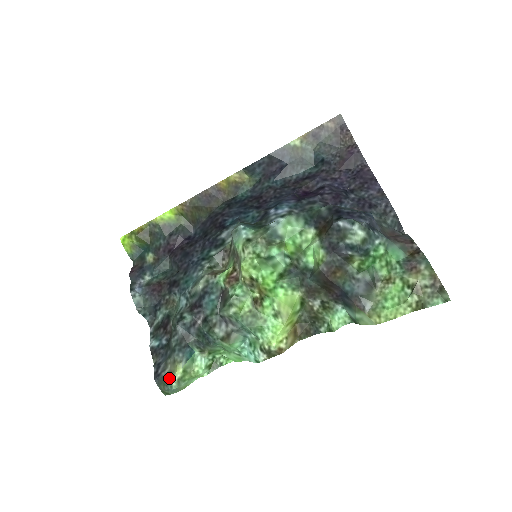
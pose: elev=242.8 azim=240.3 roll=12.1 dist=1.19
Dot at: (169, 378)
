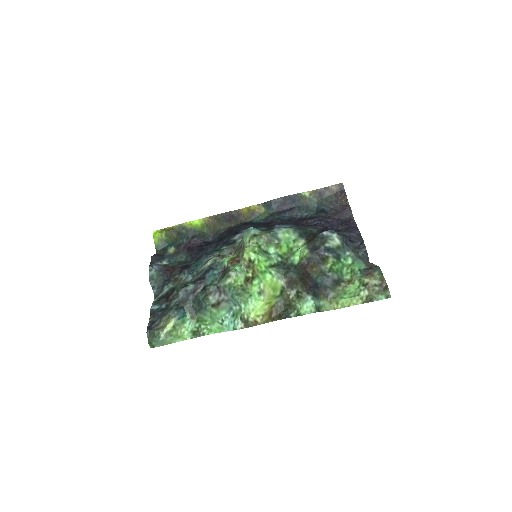
Dot at: (160, 330)
